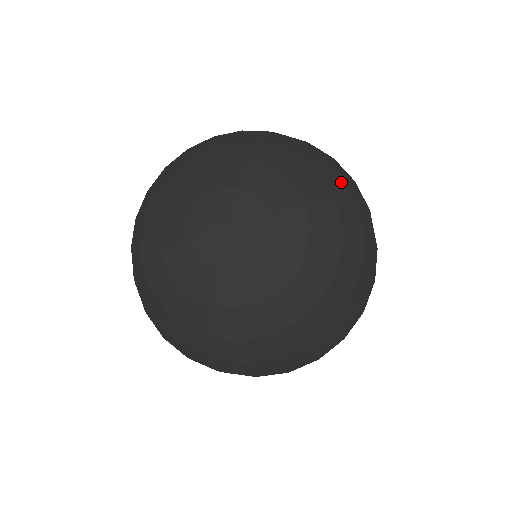
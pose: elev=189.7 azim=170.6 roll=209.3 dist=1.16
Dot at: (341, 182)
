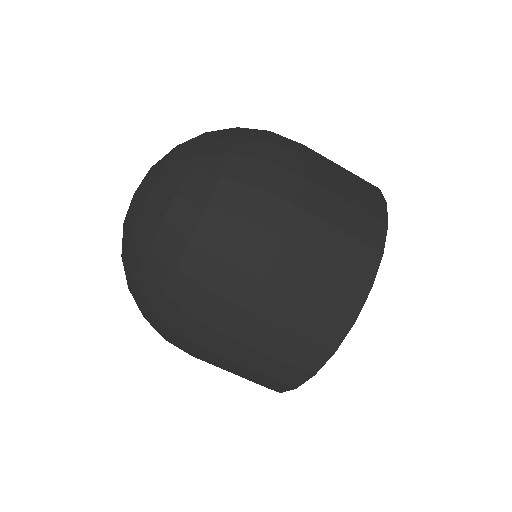
Dot at: occluded
